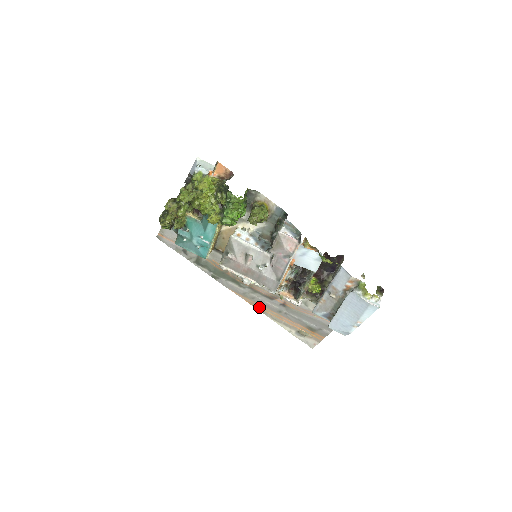
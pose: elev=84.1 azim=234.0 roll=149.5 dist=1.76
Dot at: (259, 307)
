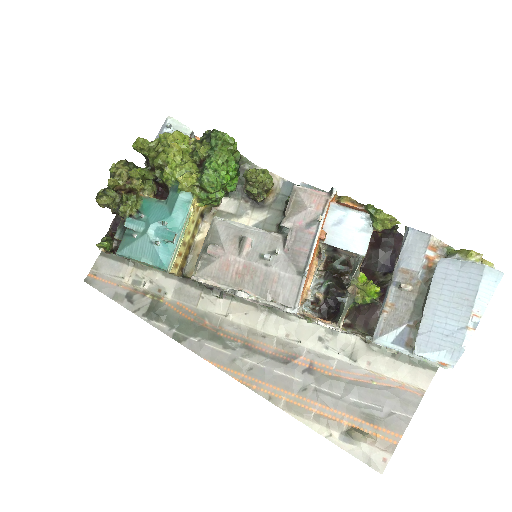
Dot at: (262, 388)
